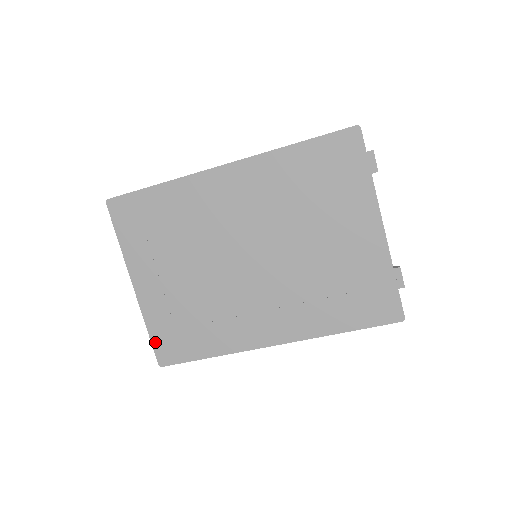
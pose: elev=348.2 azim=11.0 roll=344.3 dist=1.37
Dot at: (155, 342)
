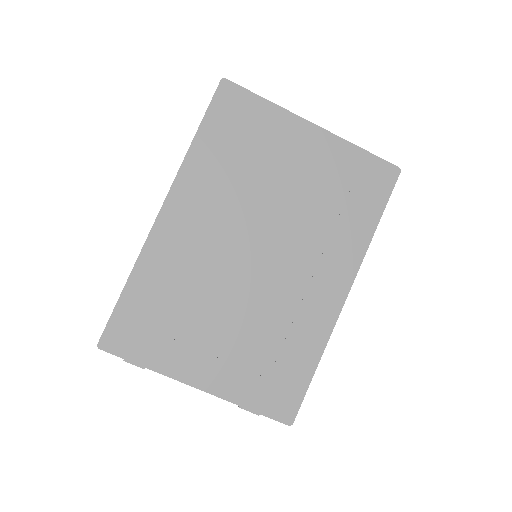
Dot at: (265, 411)
